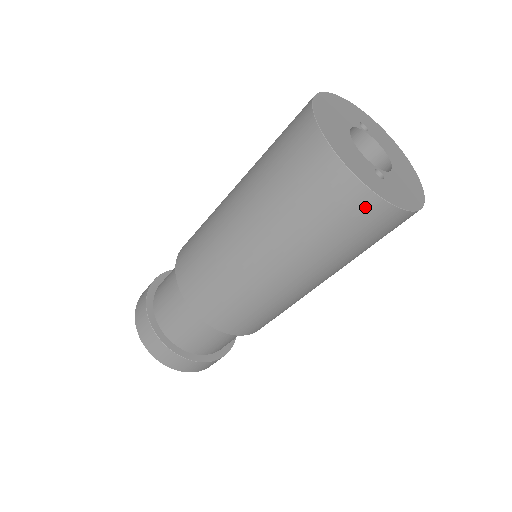
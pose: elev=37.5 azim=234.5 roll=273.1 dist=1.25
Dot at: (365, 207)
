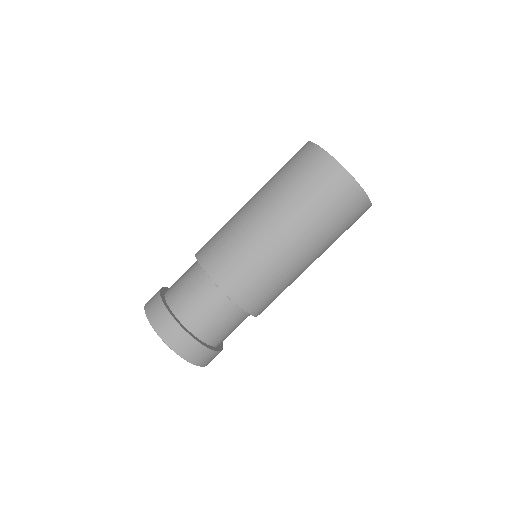
Dot at: occluded
